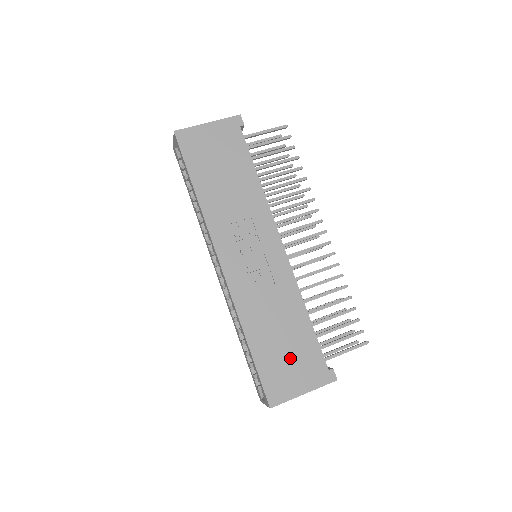
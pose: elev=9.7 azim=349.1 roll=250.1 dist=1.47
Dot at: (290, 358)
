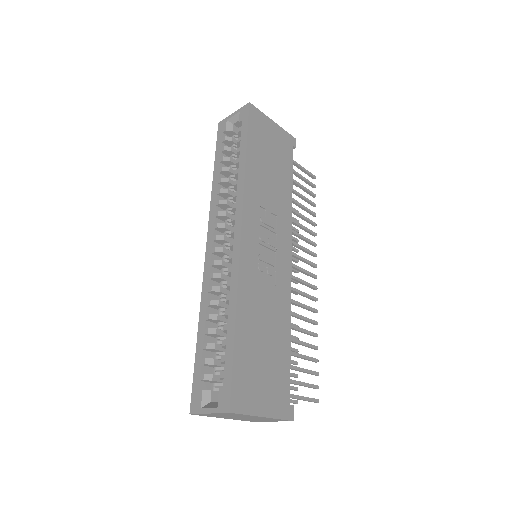
Dot at: (264, 368)
